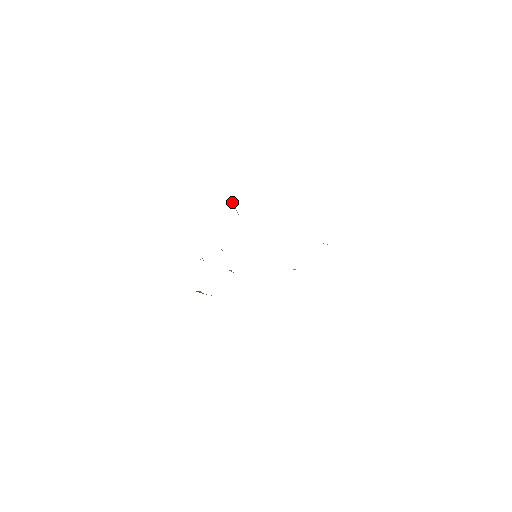
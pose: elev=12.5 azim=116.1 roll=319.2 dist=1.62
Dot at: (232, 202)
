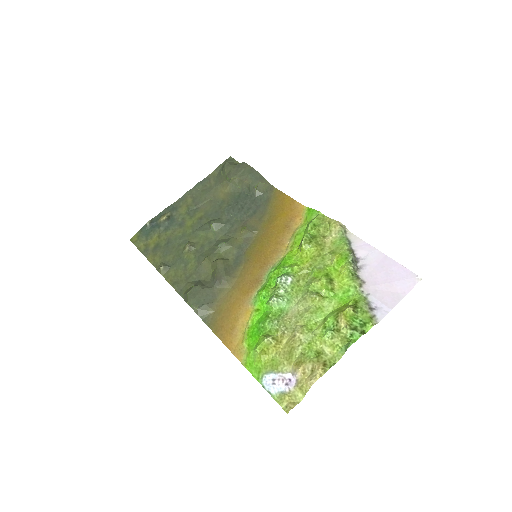
Dot at: (198, 306)
